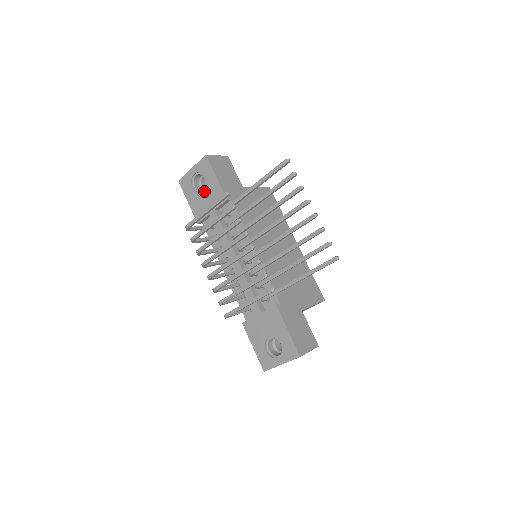
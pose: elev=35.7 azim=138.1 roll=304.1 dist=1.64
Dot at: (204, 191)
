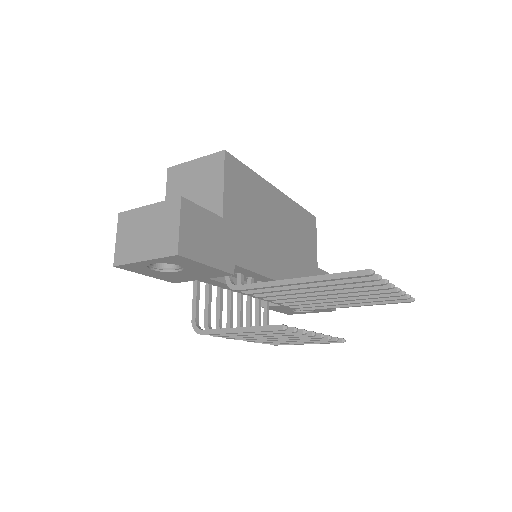
Dot at: (182, 272)
